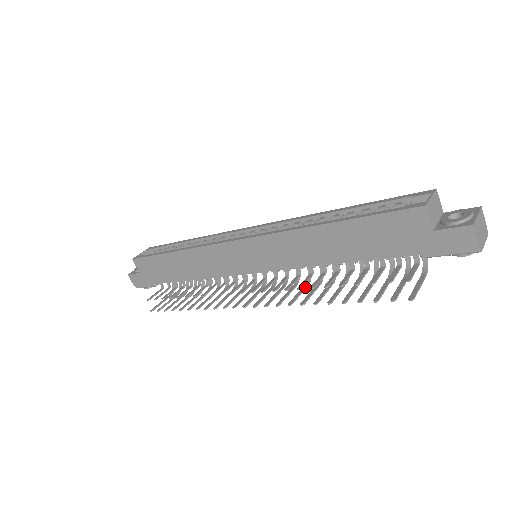
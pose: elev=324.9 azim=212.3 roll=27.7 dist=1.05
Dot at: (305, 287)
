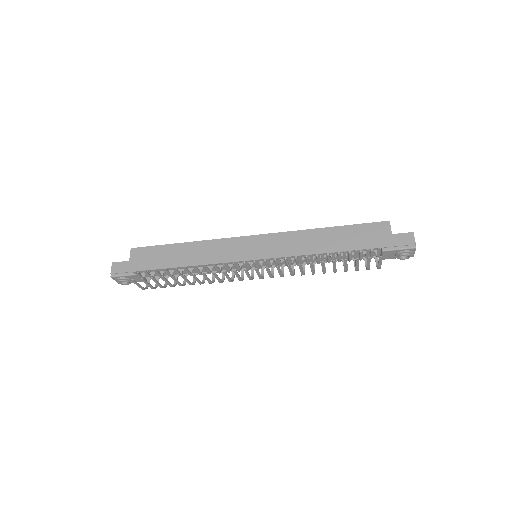
Dot at: occluded
